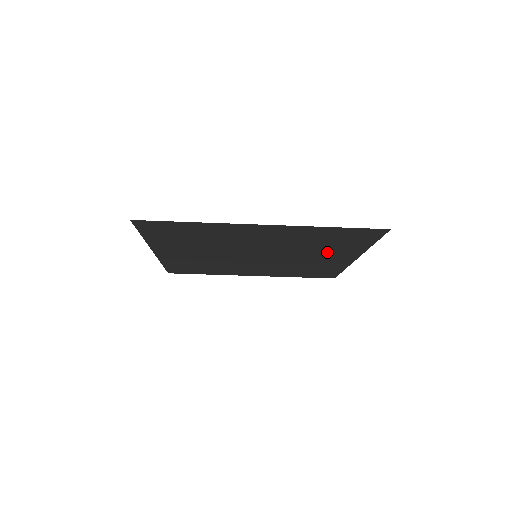
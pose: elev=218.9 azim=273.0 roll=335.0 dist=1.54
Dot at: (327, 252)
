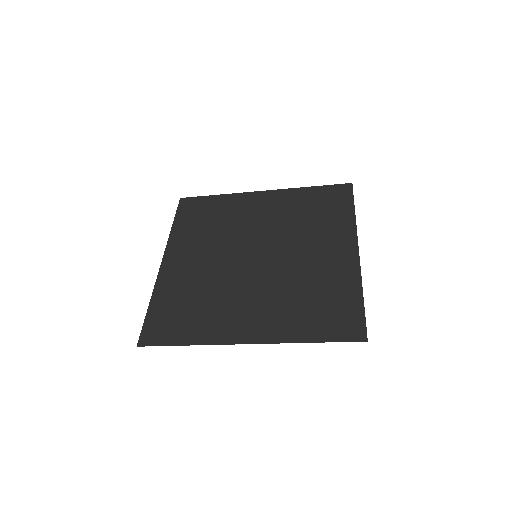
Dot at: (323, 270)
